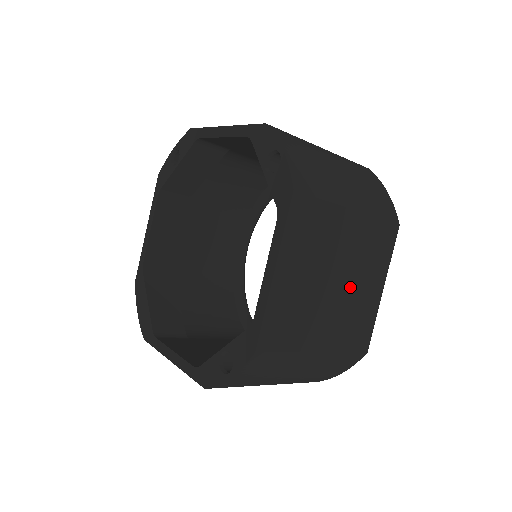
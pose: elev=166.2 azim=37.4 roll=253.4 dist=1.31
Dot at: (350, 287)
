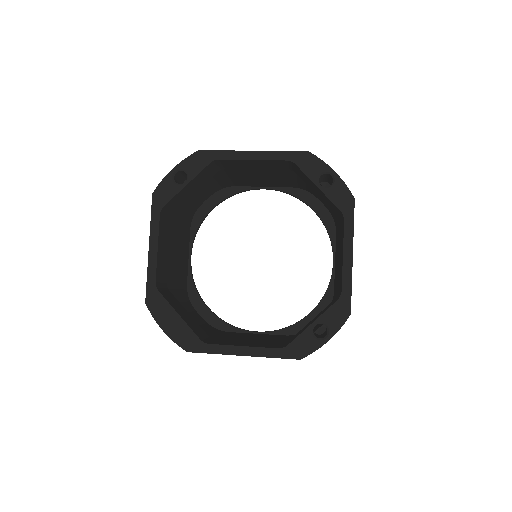
Dot at: occluded
